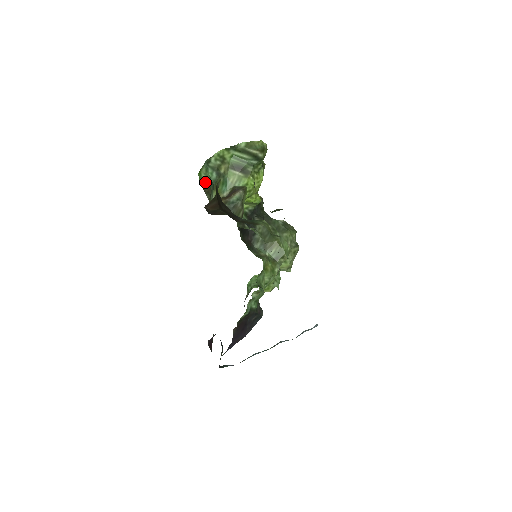
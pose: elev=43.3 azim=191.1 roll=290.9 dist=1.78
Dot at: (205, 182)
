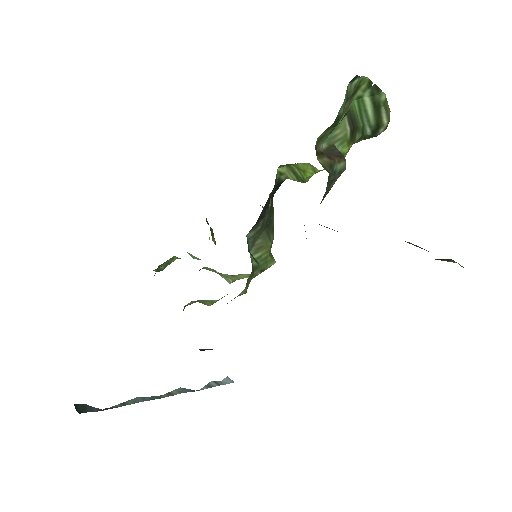
Dot at: (347, 112)
